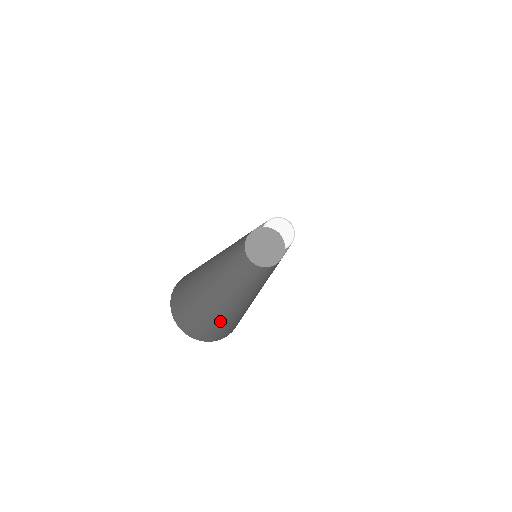
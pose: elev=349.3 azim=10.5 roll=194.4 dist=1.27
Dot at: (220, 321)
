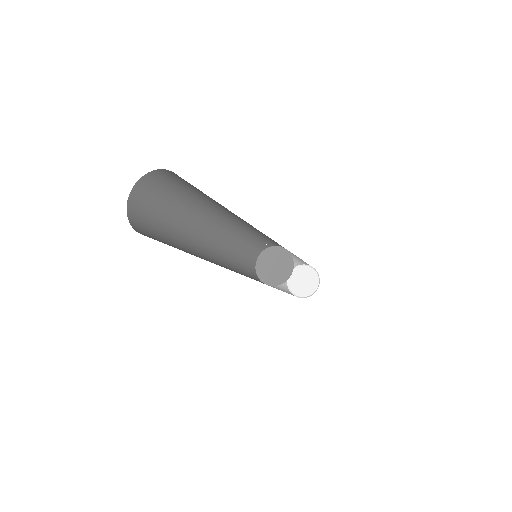
Dot at: (168, 243)
